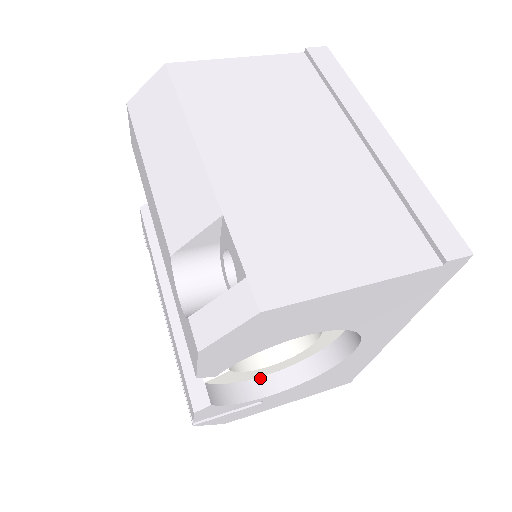
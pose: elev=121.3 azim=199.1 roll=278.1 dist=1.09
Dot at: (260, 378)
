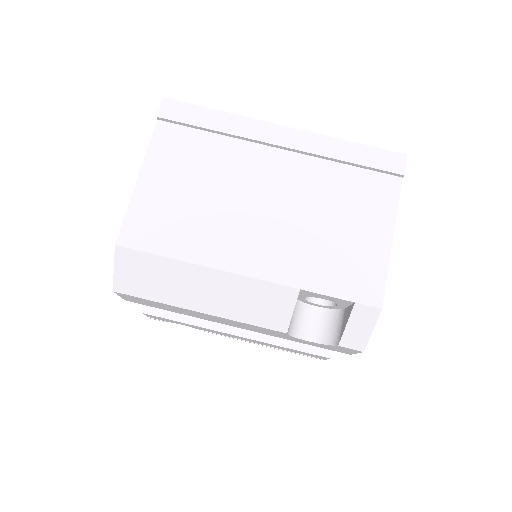
Dot at: occluded
